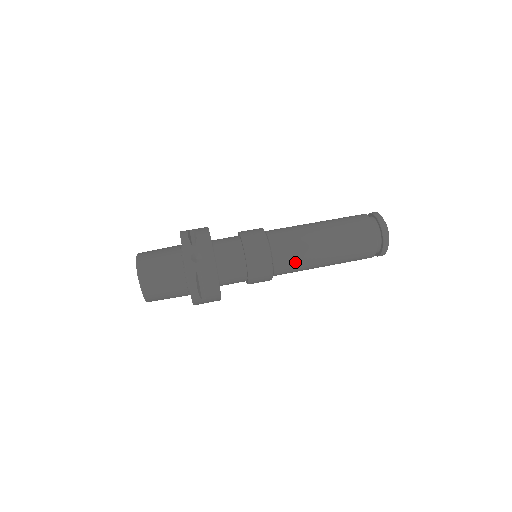
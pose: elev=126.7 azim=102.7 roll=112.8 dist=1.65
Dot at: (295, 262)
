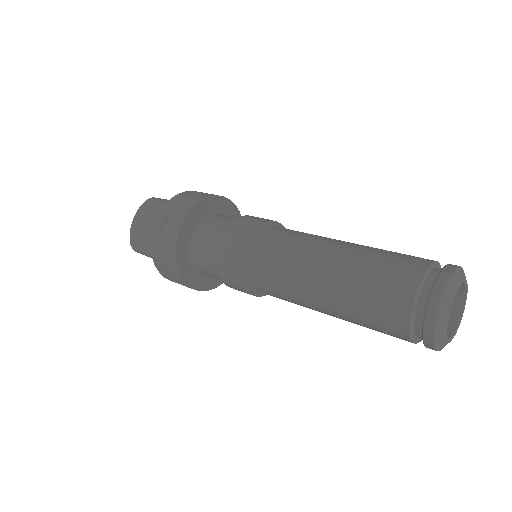
Dot at: (282, 250)
